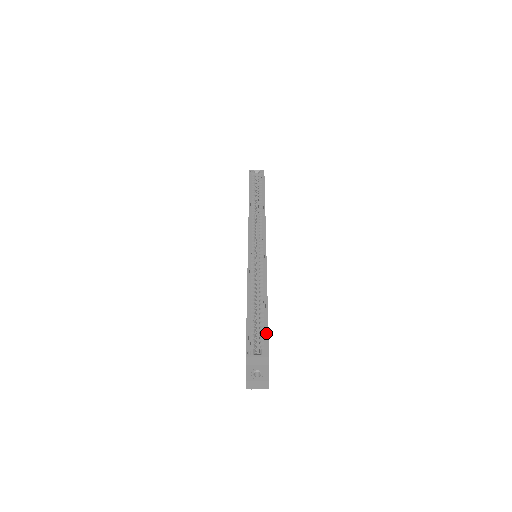
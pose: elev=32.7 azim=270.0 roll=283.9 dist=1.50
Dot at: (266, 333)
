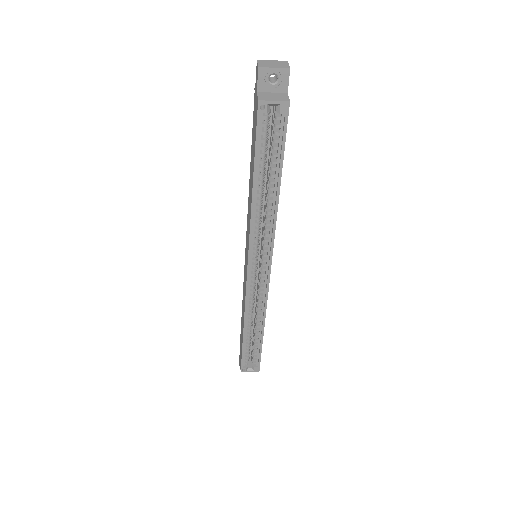
Dot at: (259, 358)
